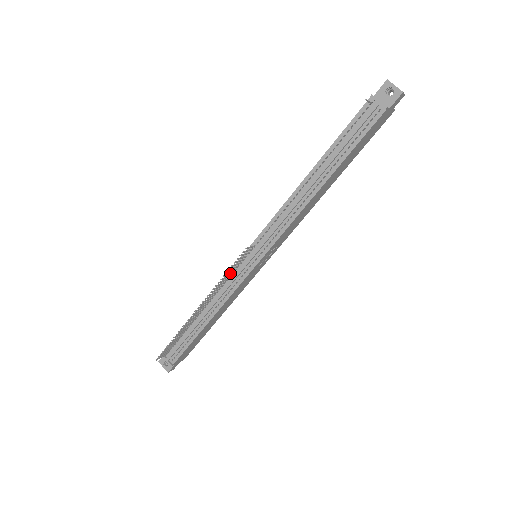
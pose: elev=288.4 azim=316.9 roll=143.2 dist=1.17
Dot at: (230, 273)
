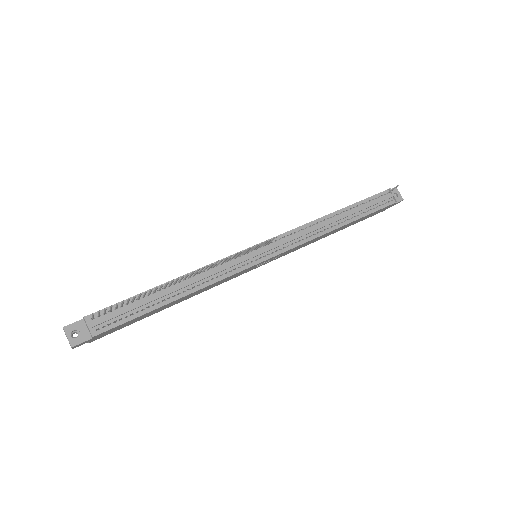
Dot at: (237, 255)
